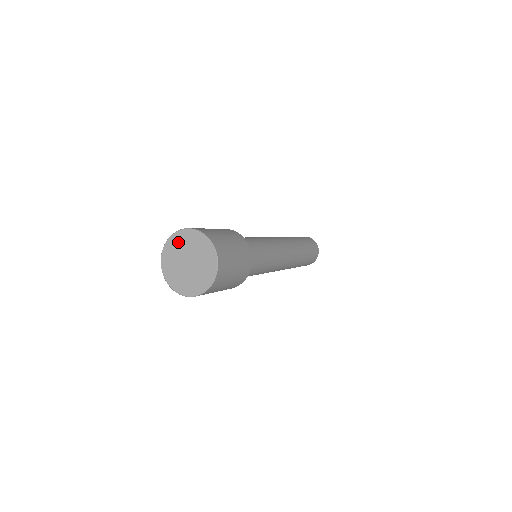
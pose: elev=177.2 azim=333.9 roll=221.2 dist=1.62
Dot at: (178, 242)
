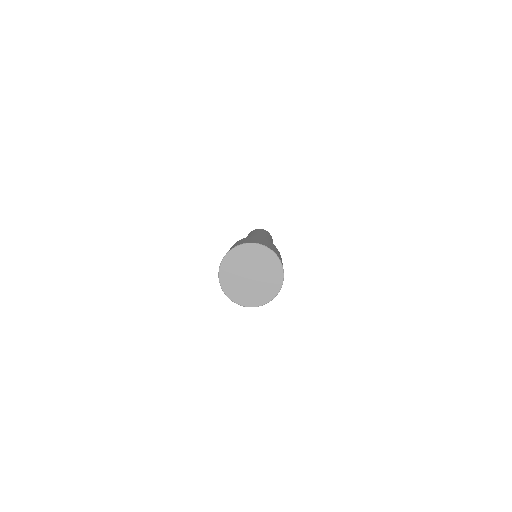
Dot at: (256, 253)
